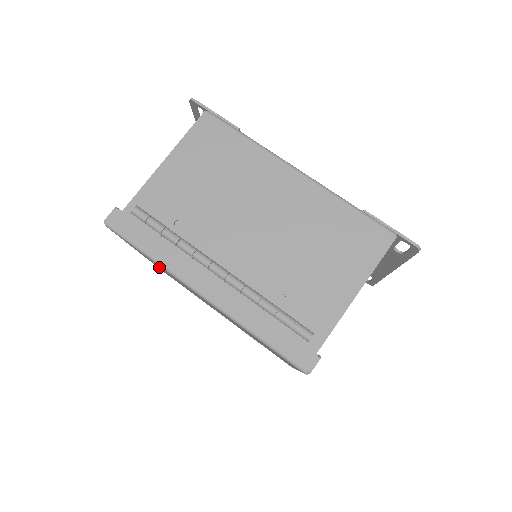
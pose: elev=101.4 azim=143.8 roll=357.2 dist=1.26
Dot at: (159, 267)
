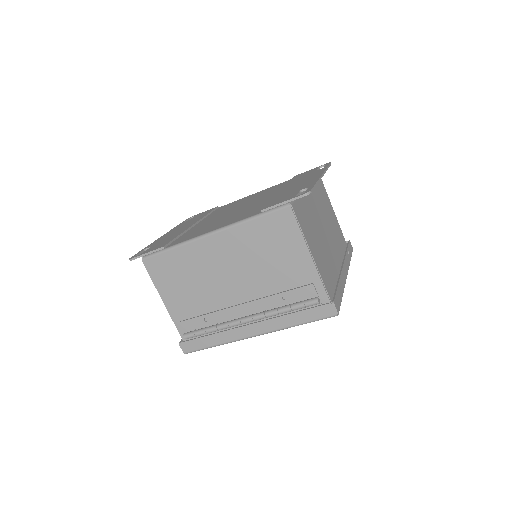
Dot at: occluded
